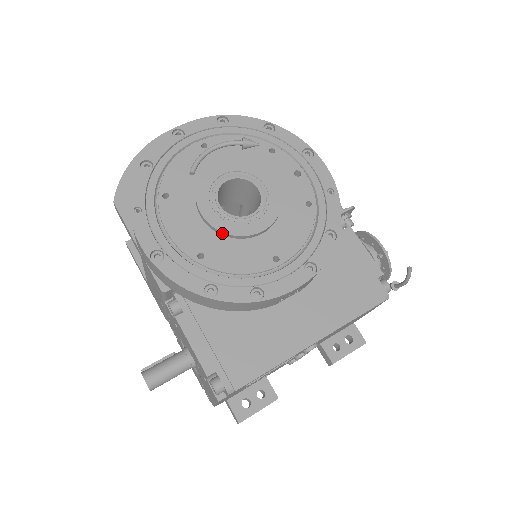
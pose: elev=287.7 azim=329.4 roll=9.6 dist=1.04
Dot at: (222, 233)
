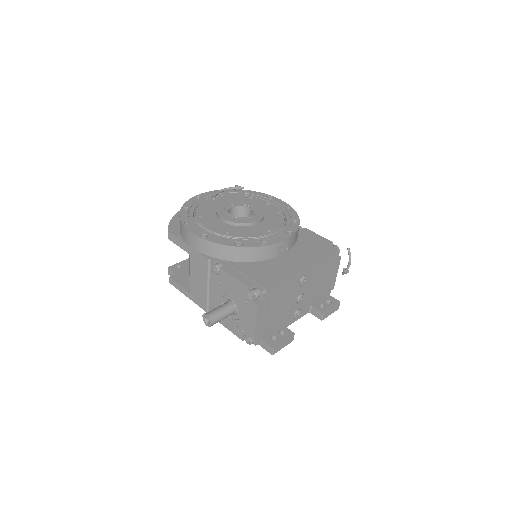
Dot at: (236, 224)
